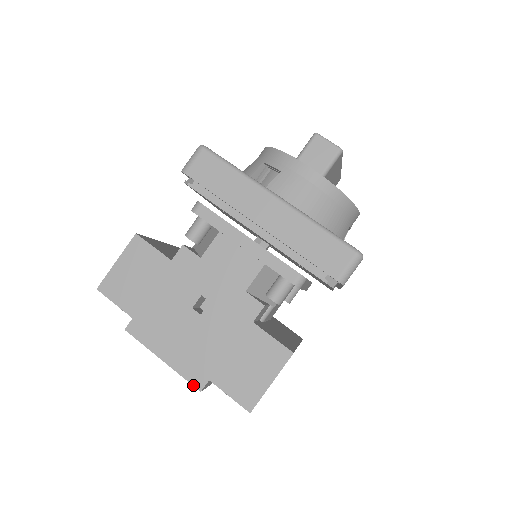
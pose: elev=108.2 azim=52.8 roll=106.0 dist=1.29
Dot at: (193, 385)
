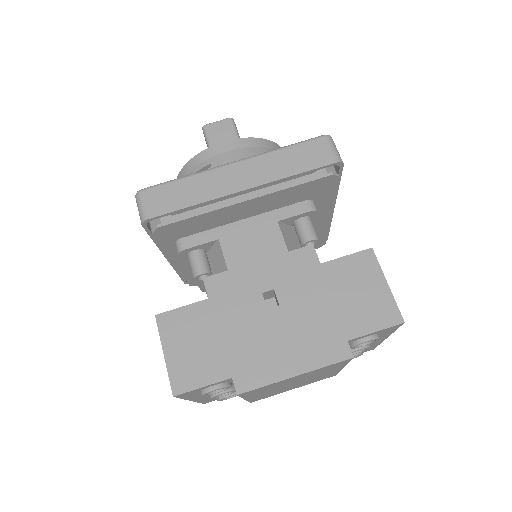
Dot at: (342, 361)
